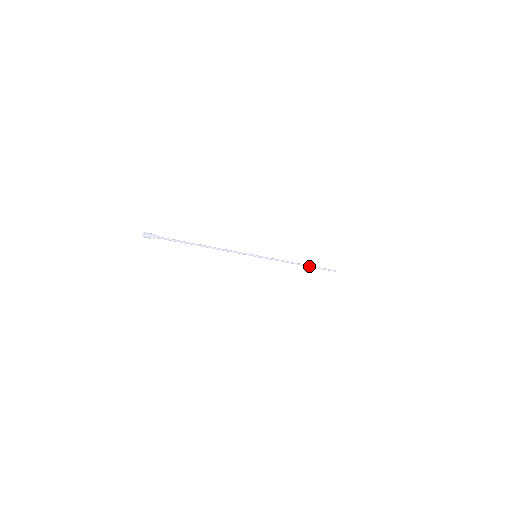
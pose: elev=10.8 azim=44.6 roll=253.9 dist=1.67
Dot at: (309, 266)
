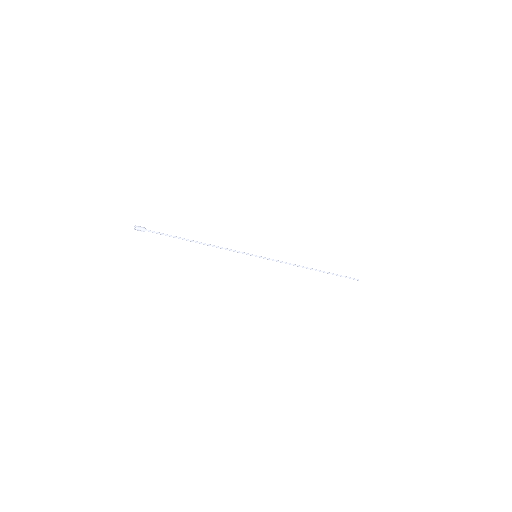
Dot at: (323, 272)
